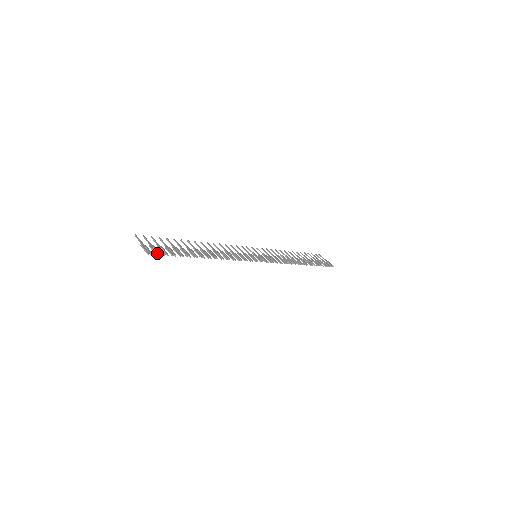
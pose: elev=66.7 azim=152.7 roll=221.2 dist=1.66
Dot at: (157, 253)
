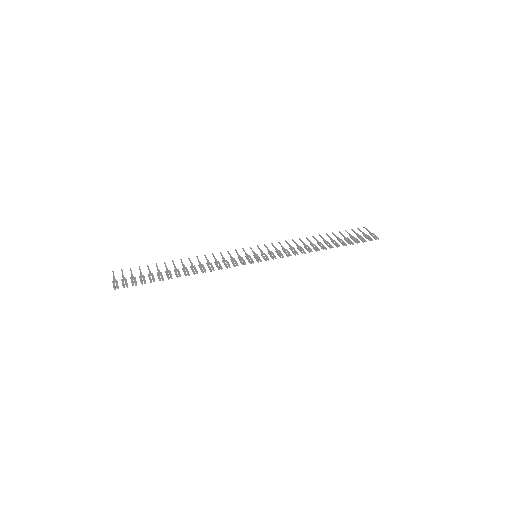
Dot at: (124, 286)
